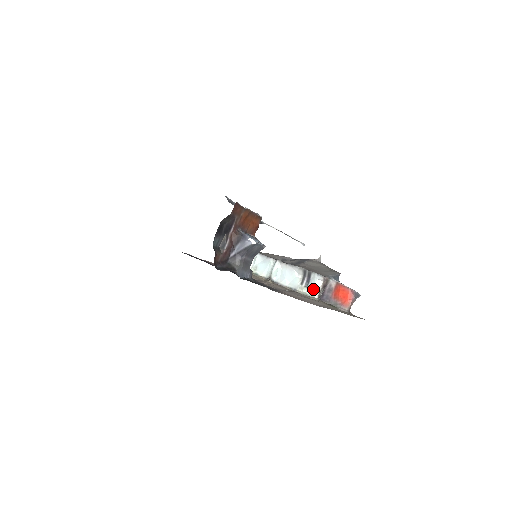
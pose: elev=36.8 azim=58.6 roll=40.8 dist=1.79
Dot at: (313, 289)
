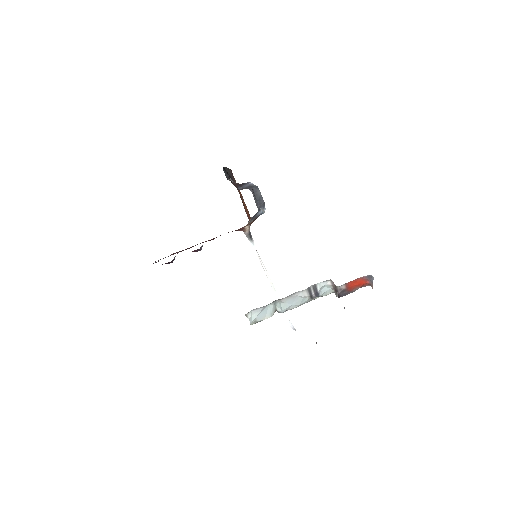
Dot at: (326, 291)
